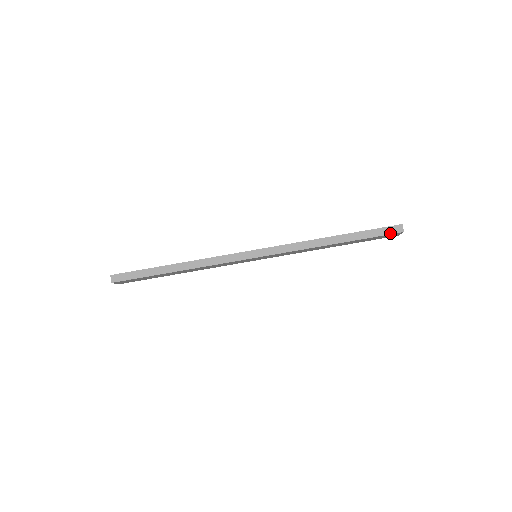
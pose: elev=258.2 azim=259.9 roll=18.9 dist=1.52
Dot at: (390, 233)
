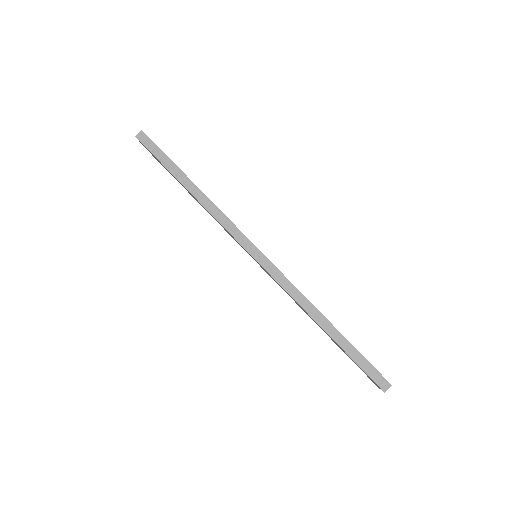
Dot at: (373, 378)
